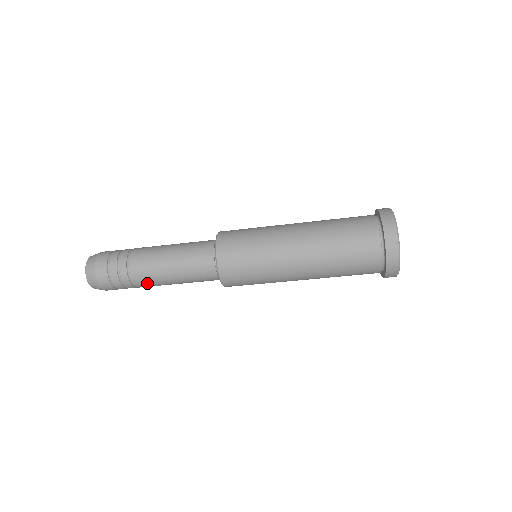
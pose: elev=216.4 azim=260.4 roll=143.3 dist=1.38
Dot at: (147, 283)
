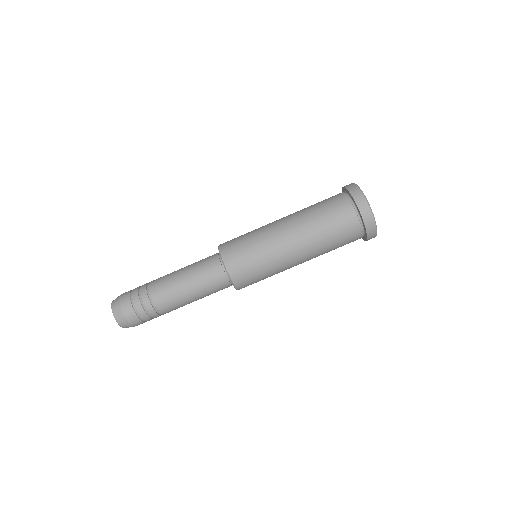
Dot at: (160, 286)
